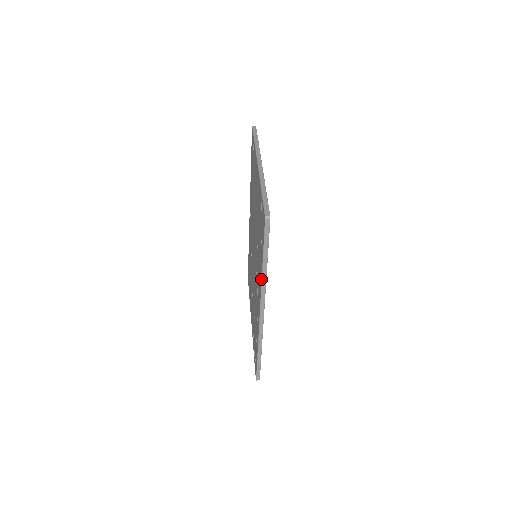
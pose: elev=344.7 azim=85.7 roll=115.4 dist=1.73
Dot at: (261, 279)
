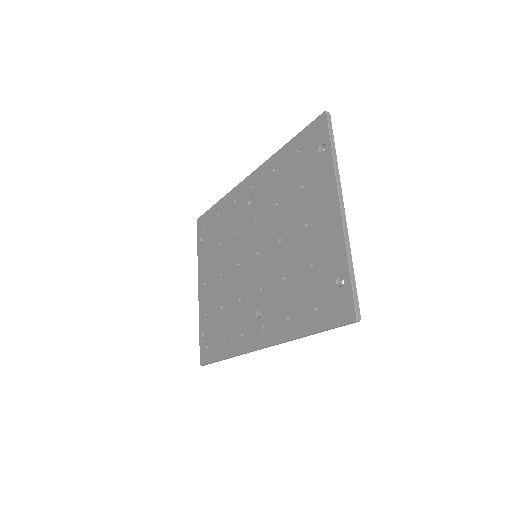
Dot at: (292, 337)
